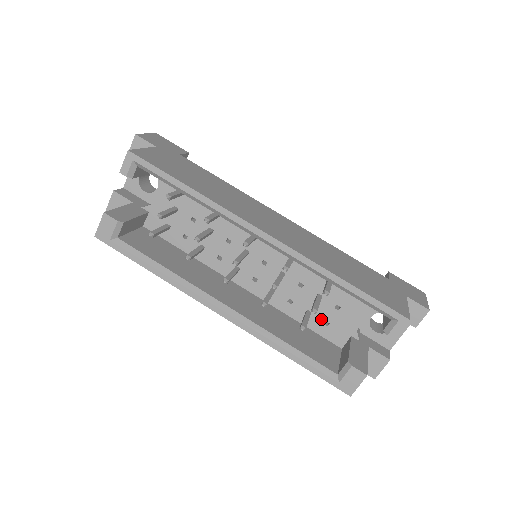
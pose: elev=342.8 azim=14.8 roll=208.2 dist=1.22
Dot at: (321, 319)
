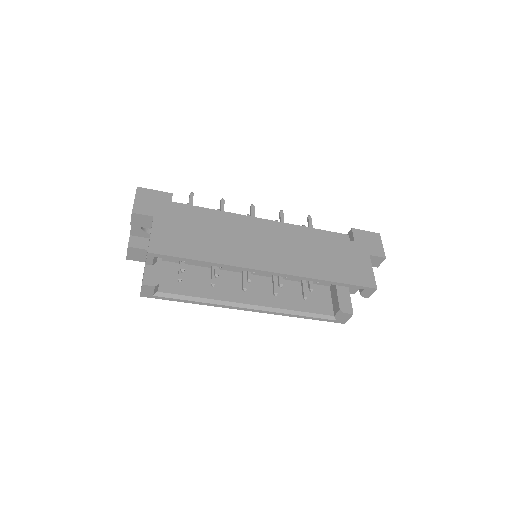
Dot at: occluded
